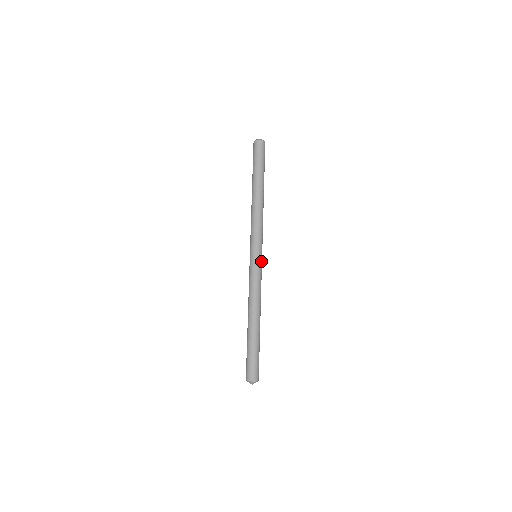
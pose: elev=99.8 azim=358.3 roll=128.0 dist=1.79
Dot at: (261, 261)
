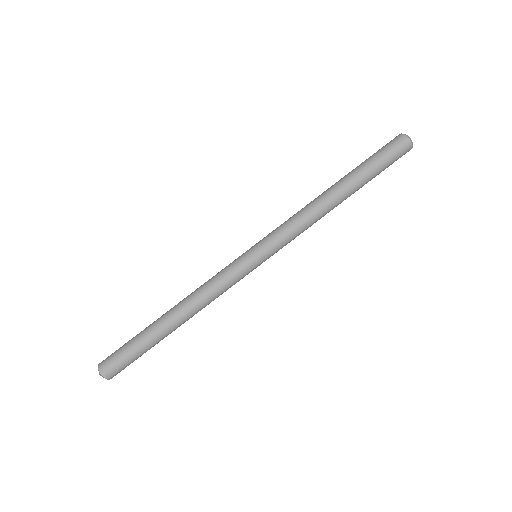
Dot at: (254, 268)
